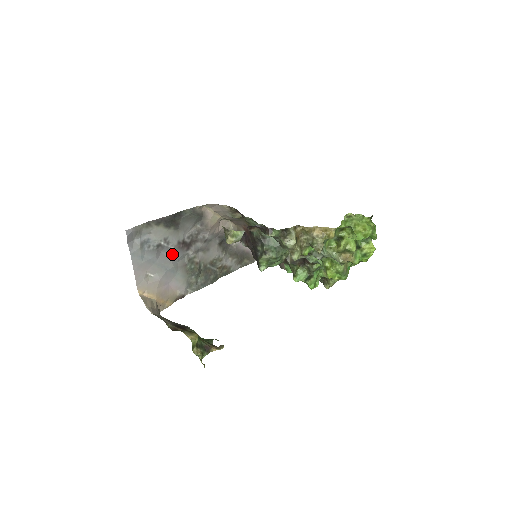
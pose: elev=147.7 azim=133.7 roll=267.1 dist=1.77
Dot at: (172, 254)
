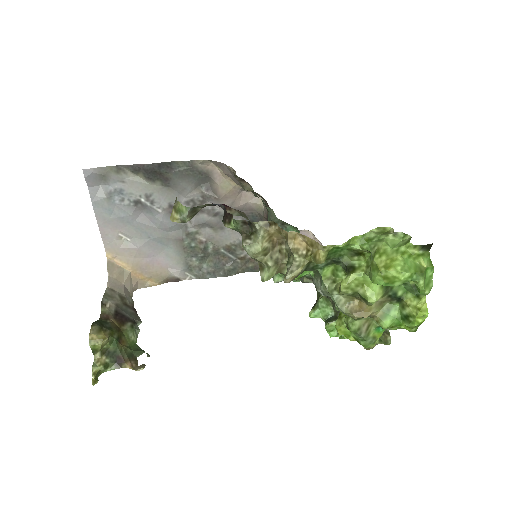
Dot at: (158, 219)
